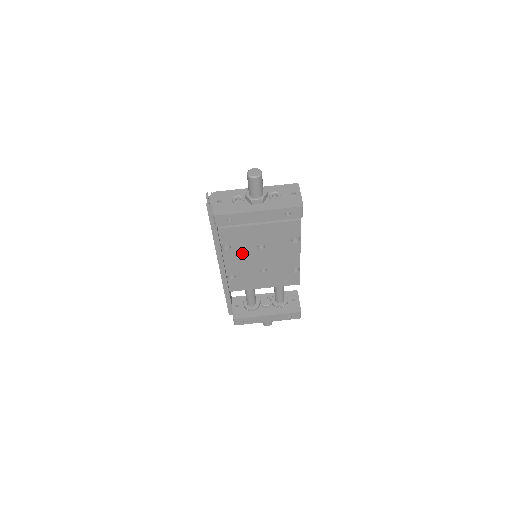
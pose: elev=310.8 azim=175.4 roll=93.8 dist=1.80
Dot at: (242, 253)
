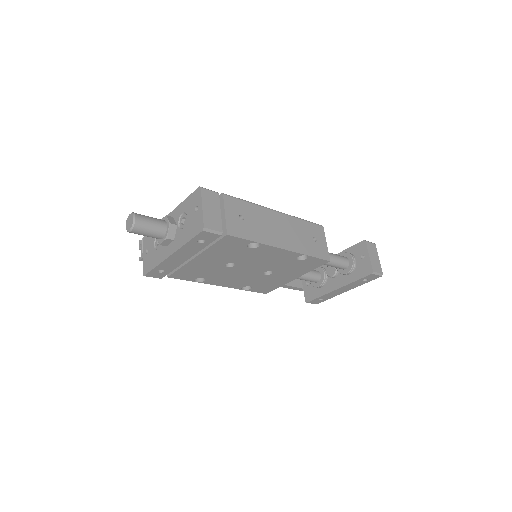
Dot at: (222, 275)
